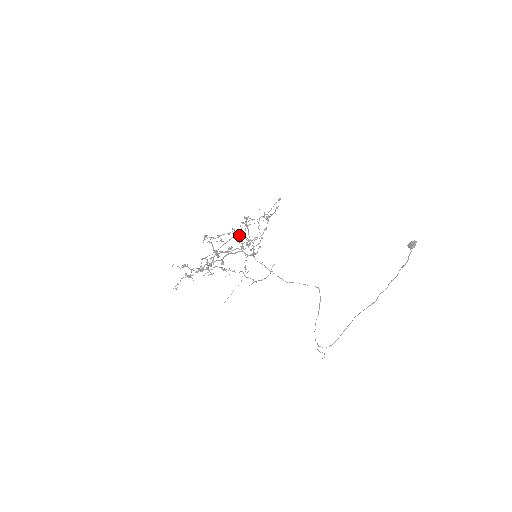
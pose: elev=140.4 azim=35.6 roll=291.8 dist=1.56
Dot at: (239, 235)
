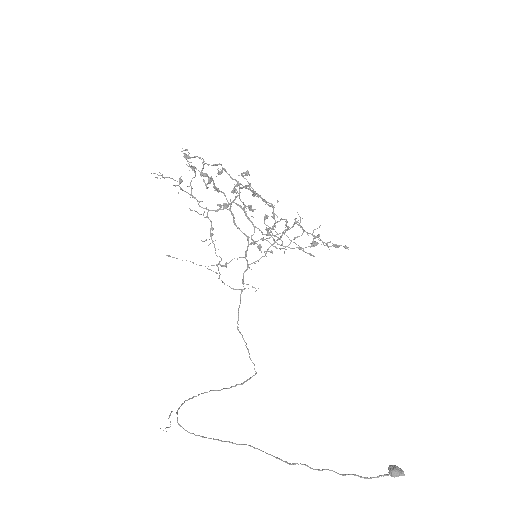
Dot at: occluded
